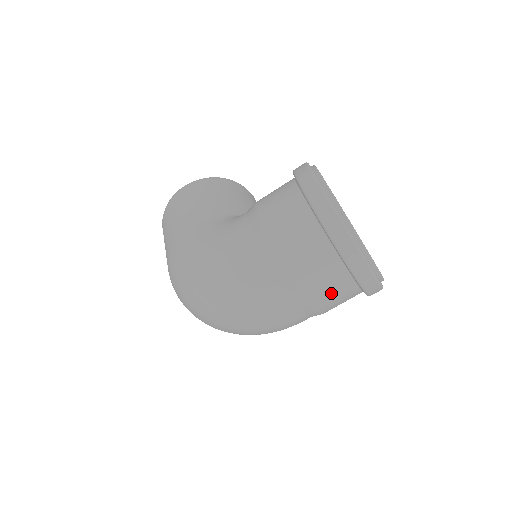
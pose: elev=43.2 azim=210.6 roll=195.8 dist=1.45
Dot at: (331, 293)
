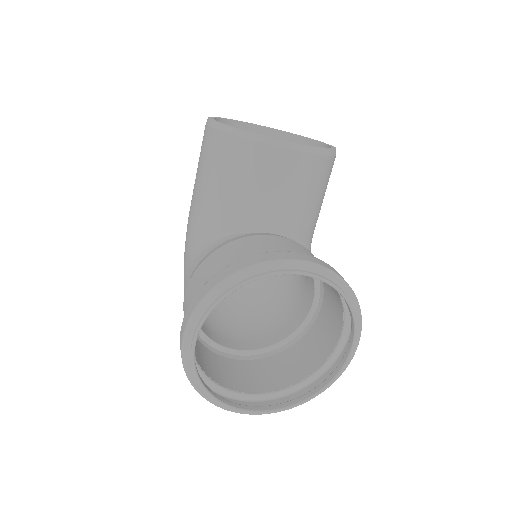
Dot at: (249, 376)
